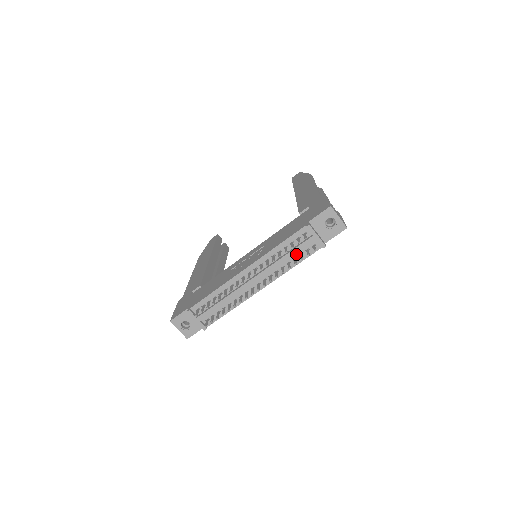
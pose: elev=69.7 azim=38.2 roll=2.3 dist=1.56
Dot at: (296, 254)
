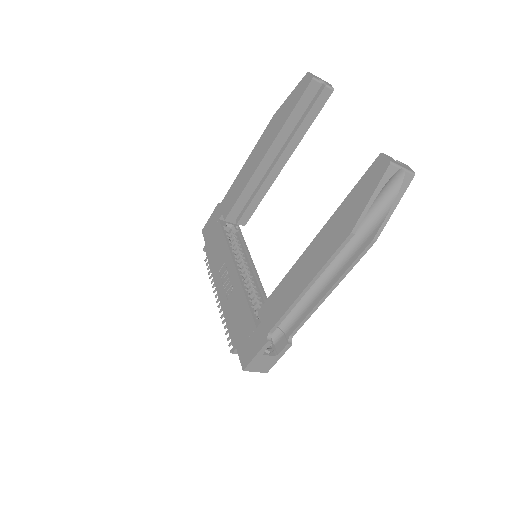
Dot at: occluded
